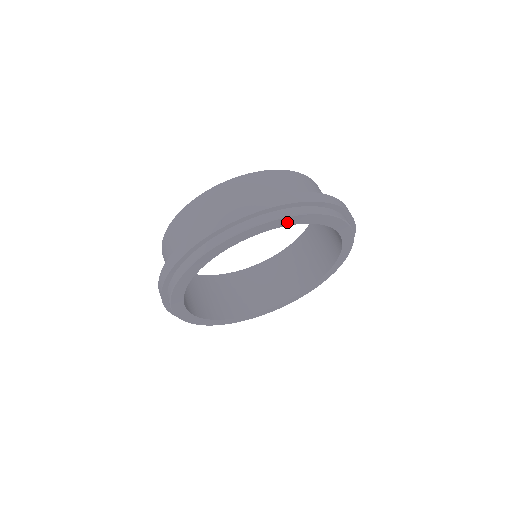
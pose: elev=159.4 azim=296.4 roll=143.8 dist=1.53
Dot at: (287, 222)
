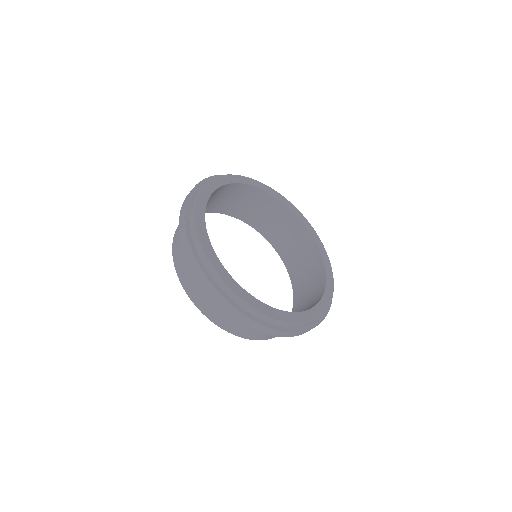
Dot at: (249, 182)
